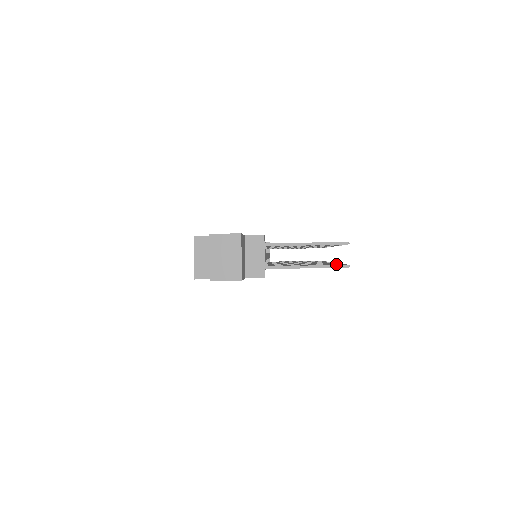
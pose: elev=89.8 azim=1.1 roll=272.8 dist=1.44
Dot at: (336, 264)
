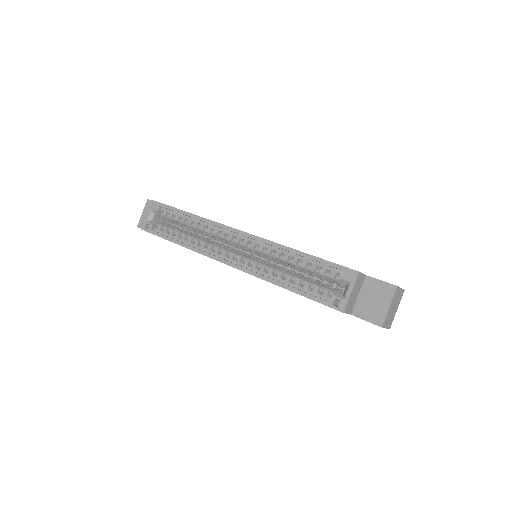
Dot at: occluded
